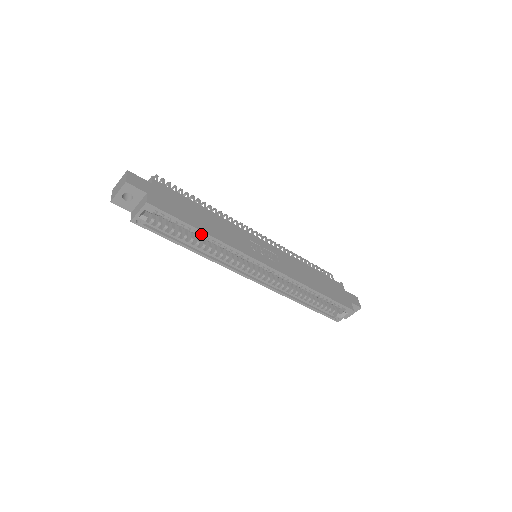
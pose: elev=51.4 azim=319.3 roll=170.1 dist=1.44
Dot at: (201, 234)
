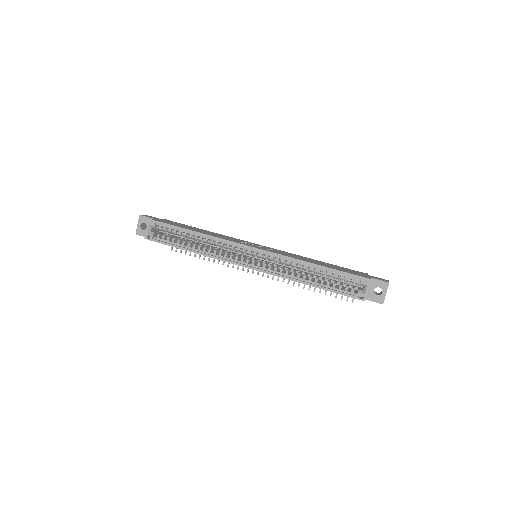
Dot at: (194, 236)
